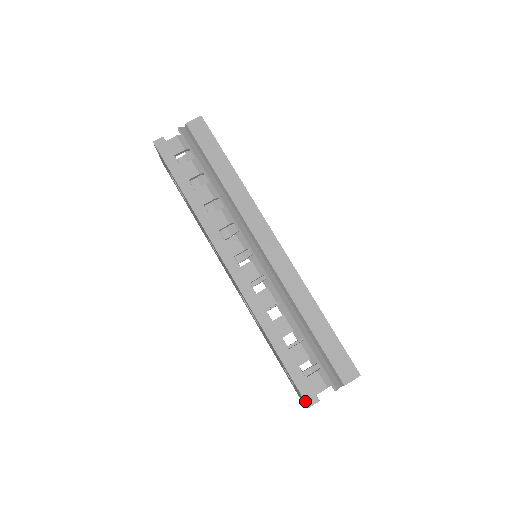
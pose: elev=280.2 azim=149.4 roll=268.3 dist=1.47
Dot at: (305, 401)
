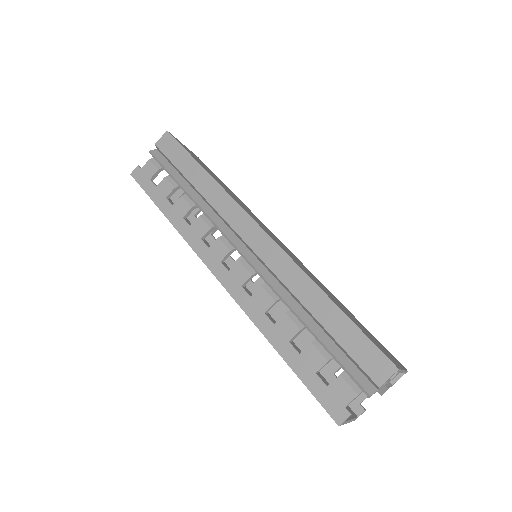
Dot at: (332, 418)
